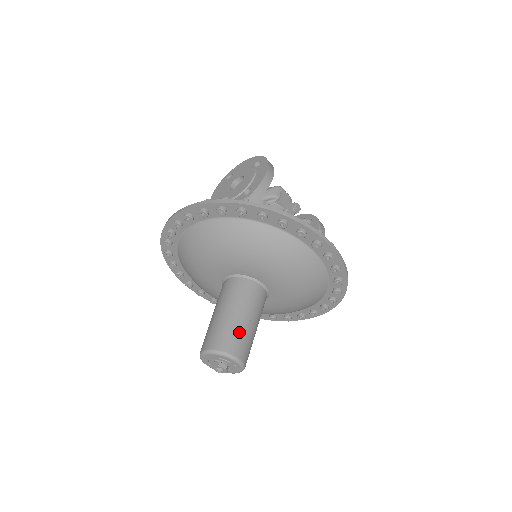
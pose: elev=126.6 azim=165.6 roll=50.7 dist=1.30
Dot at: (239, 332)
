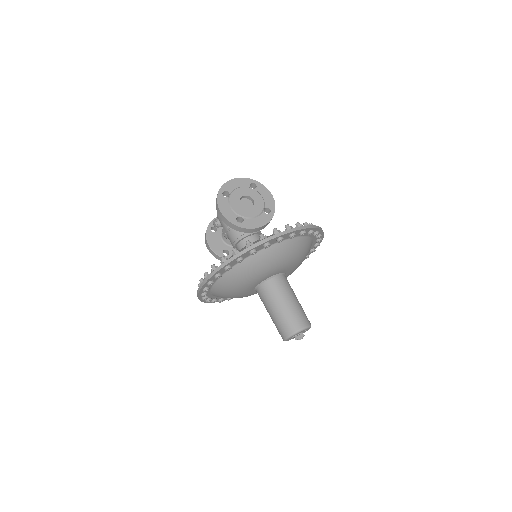
Dot at: occluded
